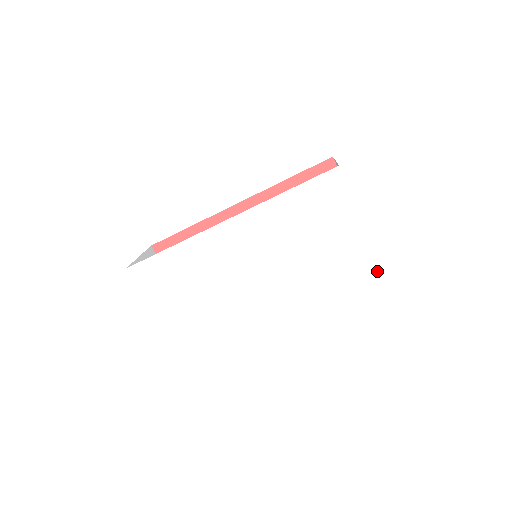
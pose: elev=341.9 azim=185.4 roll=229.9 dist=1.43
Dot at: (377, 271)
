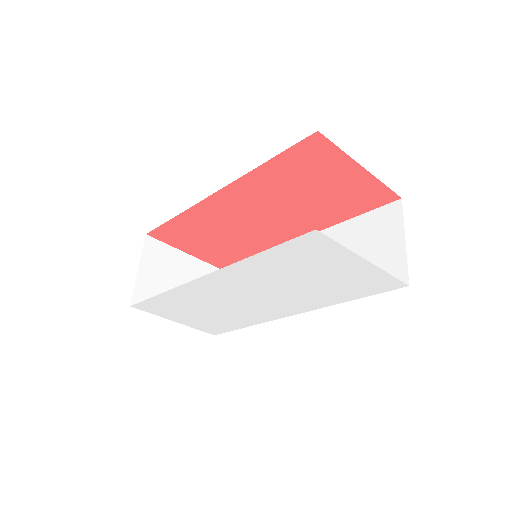
Dot at: (396, 288)
